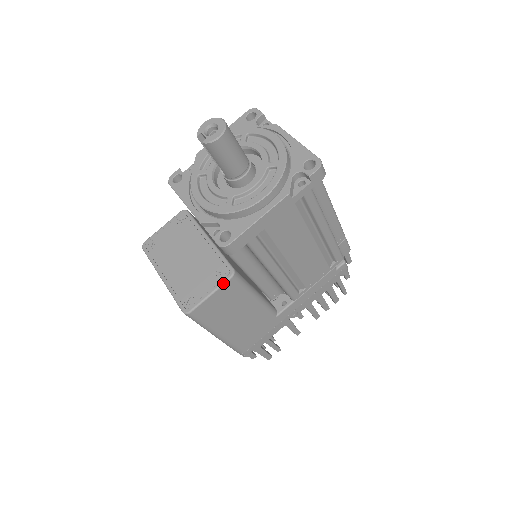
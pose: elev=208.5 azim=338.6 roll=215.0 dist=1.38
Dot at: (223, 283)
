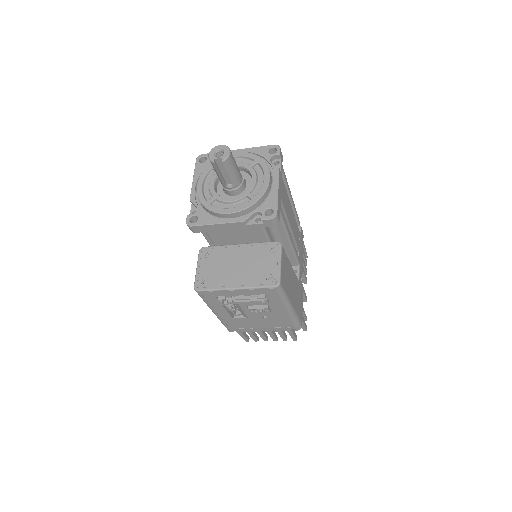
Dot at: (281, 252)
